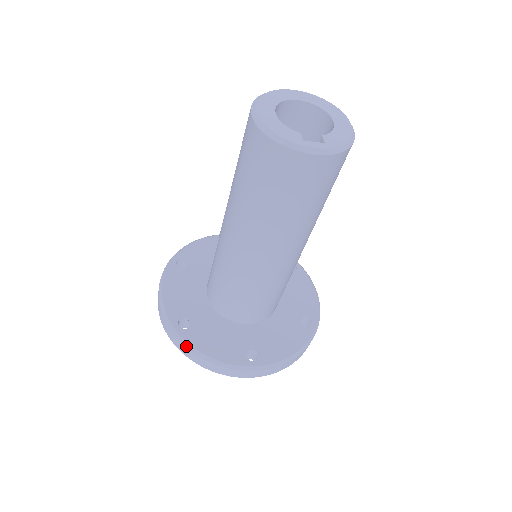
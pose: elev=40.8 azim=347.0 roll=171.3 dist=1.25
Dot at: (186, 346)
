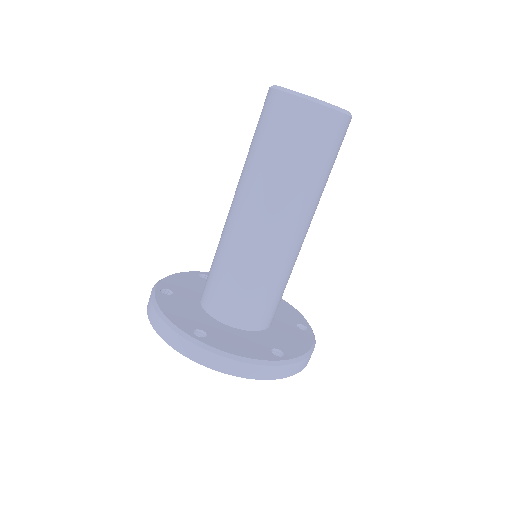
Dot at: (212, 351)
